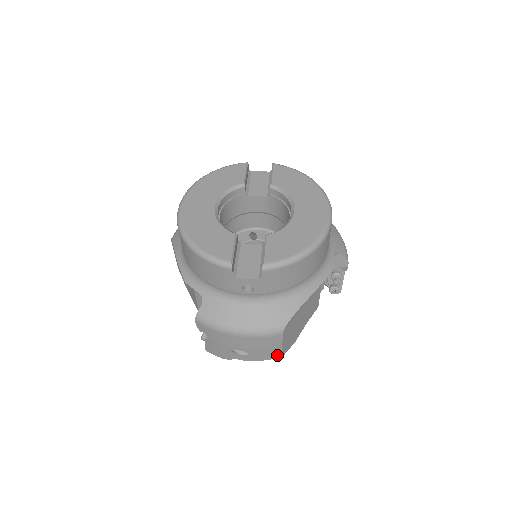
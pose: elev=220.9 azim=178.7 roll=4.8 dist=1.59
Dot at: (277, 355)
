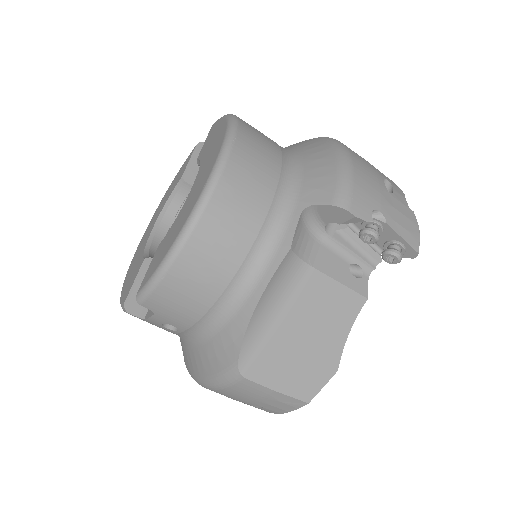
Dot at: (295, 403)
